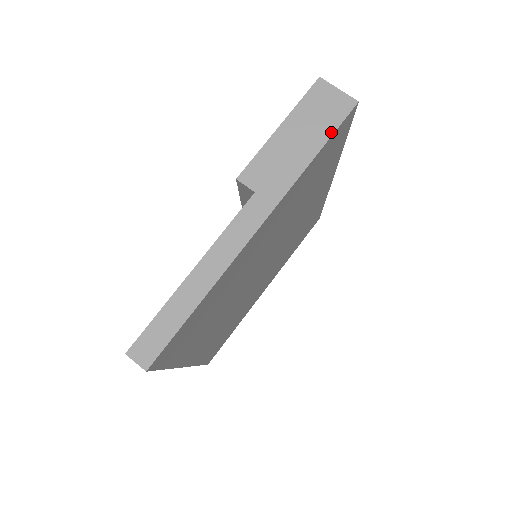
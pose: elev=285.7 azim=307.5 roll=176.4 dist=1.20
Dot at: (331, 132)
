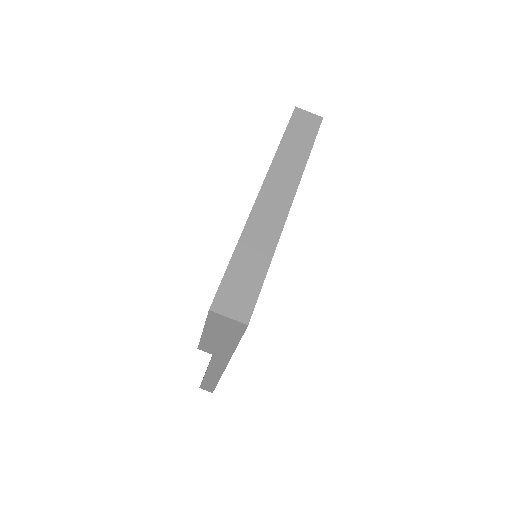
Dot at: (239, 338)
